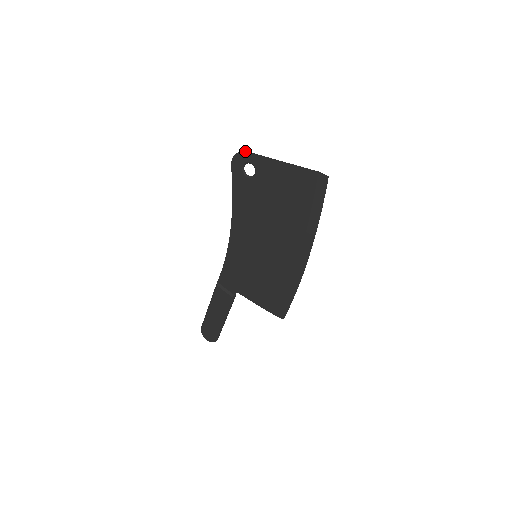
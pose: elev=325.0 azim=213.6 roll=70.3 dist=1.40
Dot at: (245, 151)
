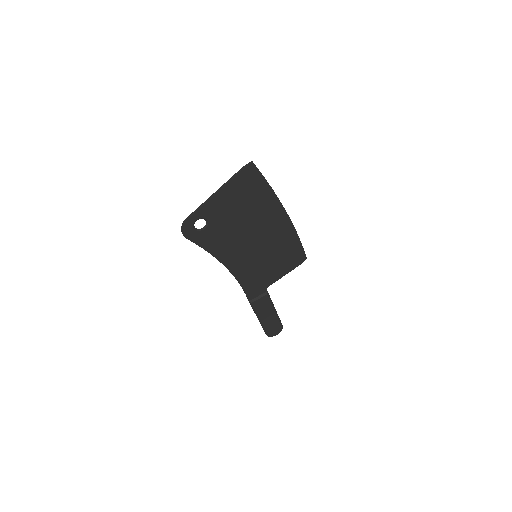
Dot at: (185, 220)
